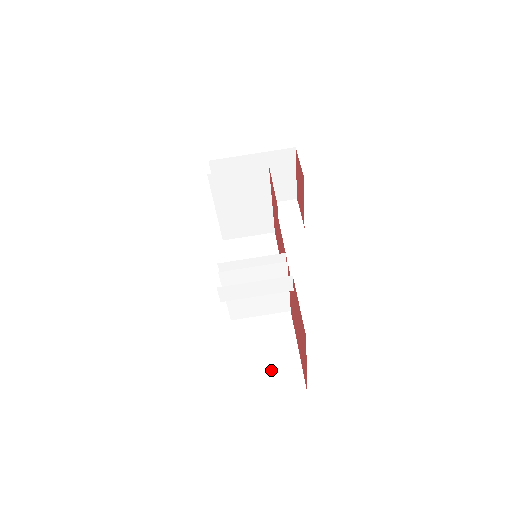
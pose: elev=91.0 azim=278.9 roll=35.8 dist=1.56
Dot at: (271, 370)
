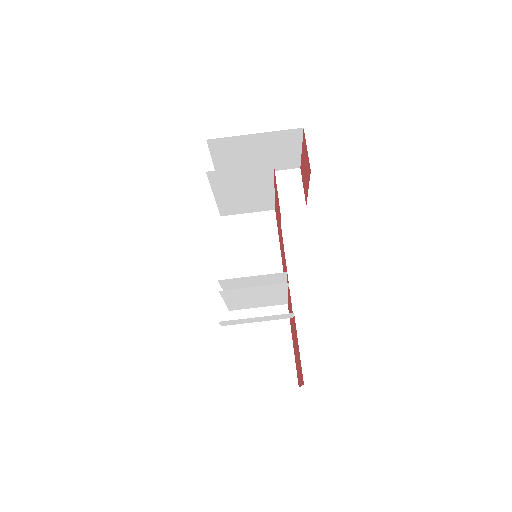
Dot at: (267, 365)
